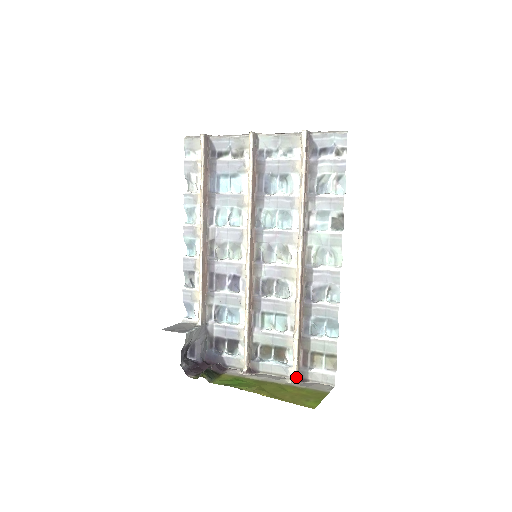
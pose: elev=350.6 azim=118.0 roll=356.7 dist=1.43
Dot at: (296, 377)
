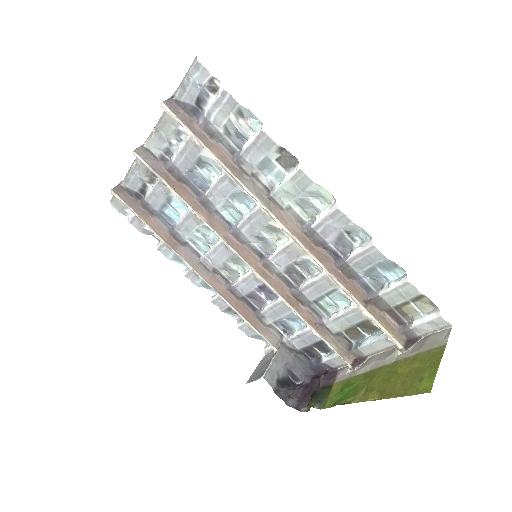
Dot at: (401, 345)
